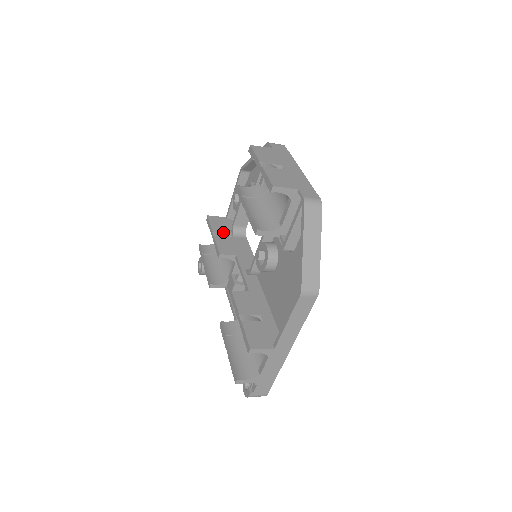
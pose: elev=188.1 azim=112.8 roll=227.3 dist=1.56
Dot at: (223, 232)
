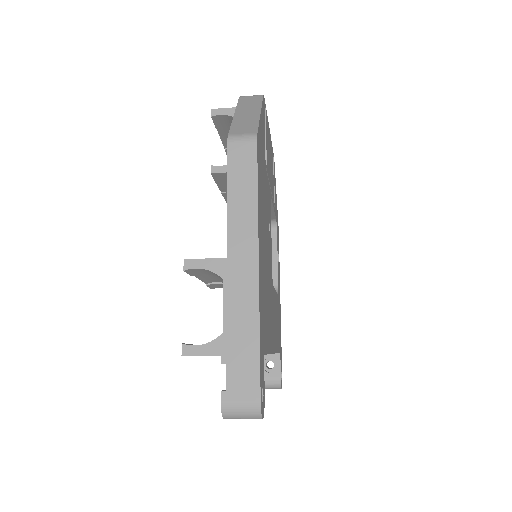
Dot at: occluded
